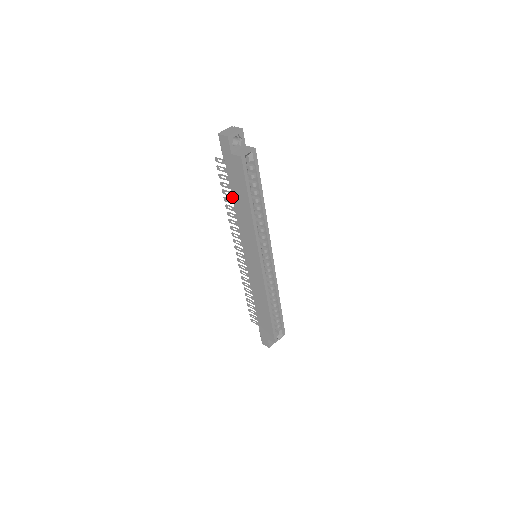
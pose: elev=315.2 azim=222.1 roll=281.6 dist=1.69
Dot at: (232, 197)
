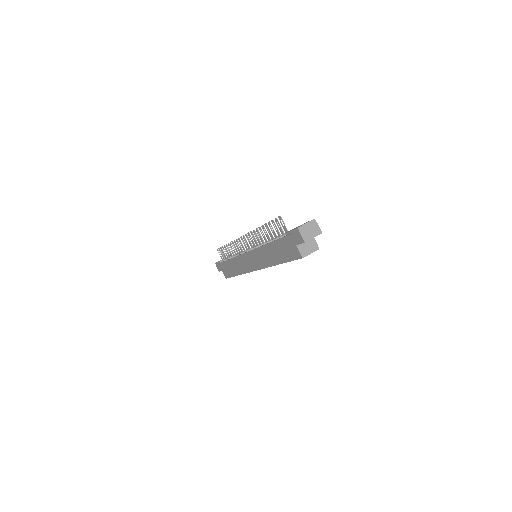
Dot at: (271, 242)
